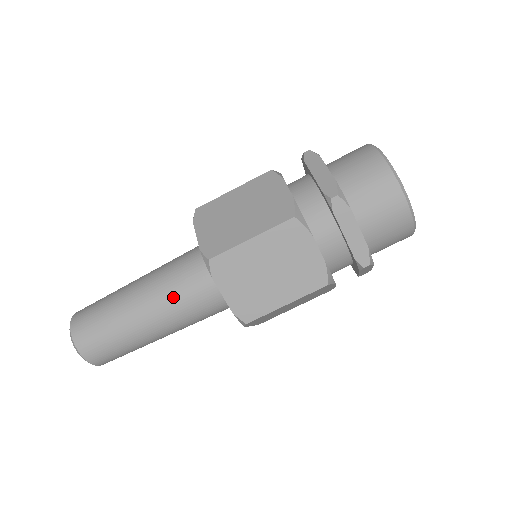
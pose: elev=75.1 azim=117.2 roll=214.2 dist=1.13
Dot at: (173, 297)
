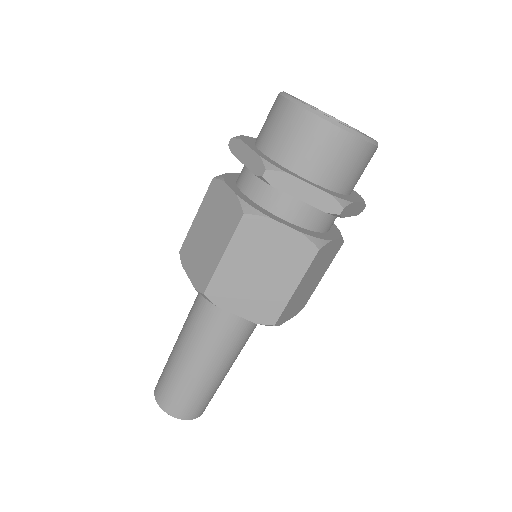
Dot at: (208, 335)
